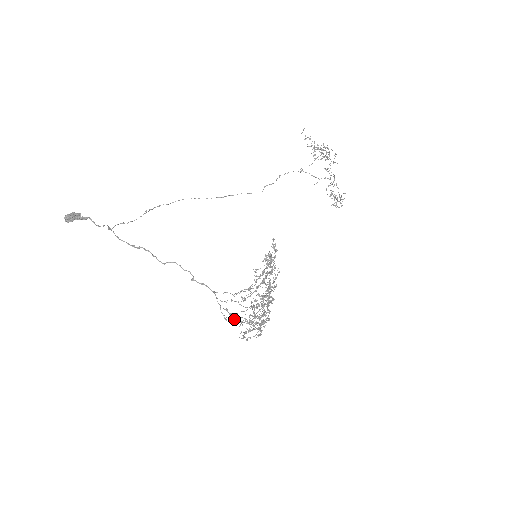
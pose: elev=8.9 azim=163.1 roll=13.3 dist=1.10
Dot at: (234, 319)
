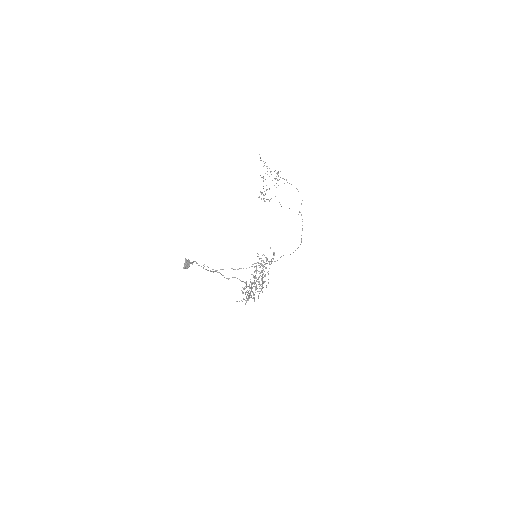
Dot at: (249, 297)
